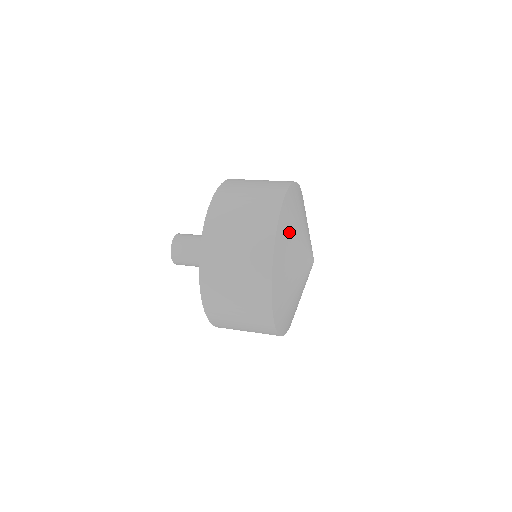
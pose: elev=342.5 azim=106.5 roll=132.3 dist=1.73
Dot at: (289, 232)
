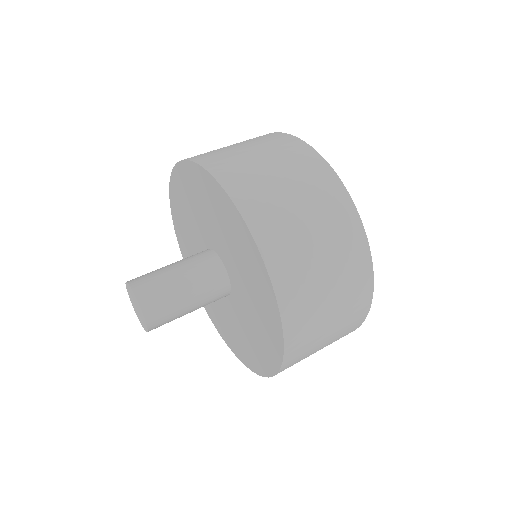
Dot at: occluded
